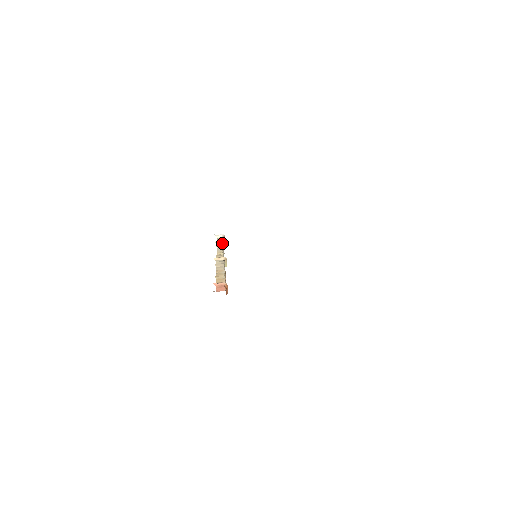
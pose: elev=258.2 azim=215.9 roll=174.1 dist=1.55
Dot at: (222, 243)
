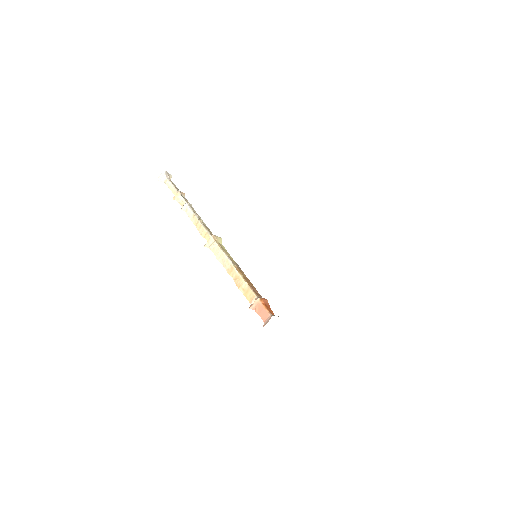
Dot at: (179, 195)
